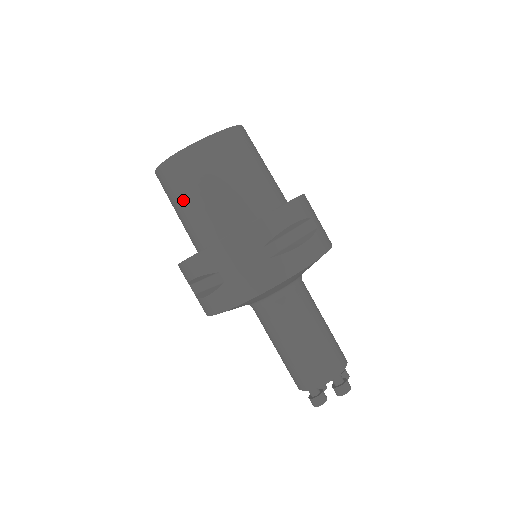
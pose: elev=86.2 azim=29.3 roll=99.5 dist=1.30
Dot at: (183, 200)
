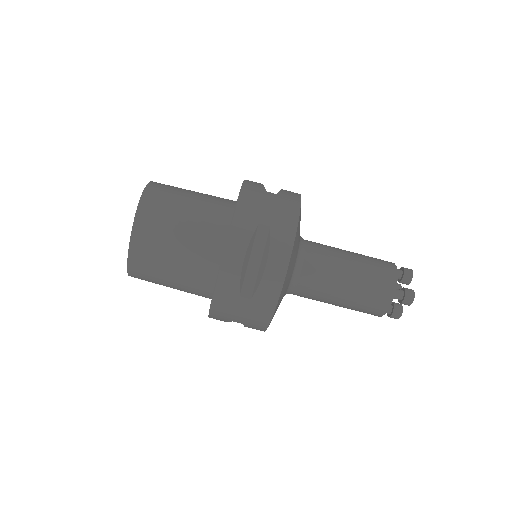
Dot at: (166, 286)
